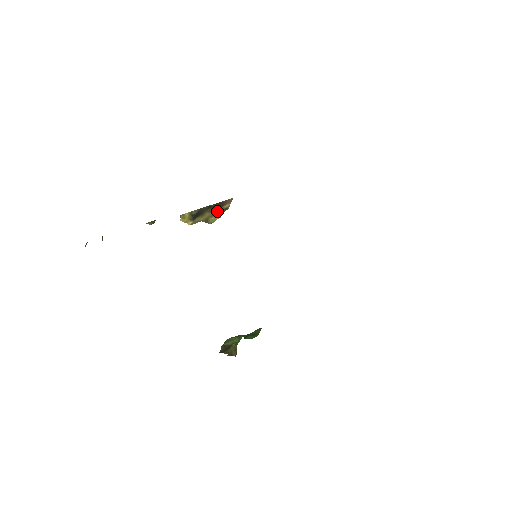
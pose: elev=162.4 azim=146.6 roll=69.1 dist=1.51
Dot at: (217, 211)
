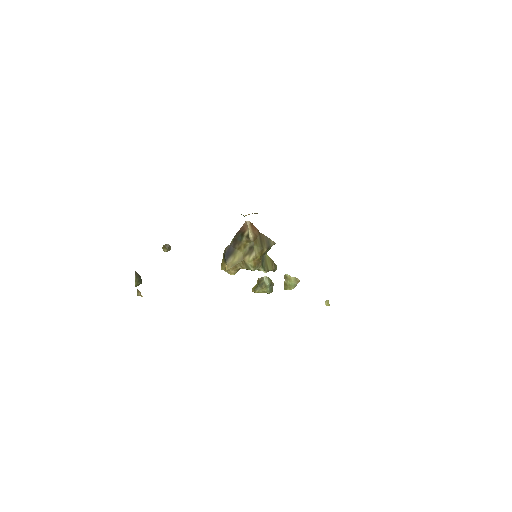
Dot at: (247, 247)
